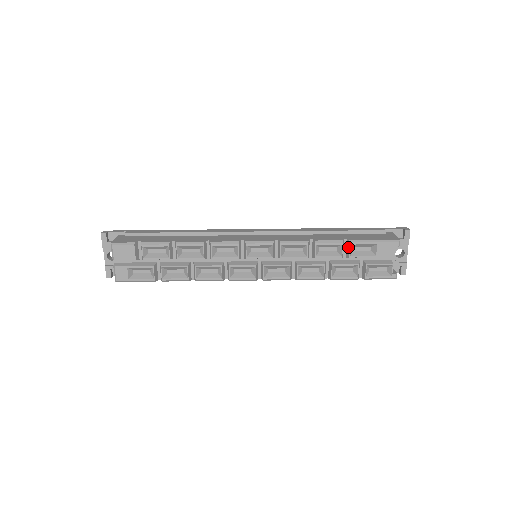
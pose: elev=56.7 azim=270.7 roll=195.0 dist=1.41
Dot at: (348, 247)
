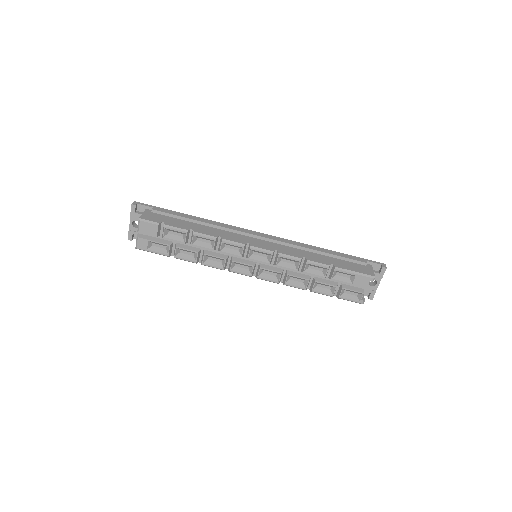
Dot at: (332, 271)
